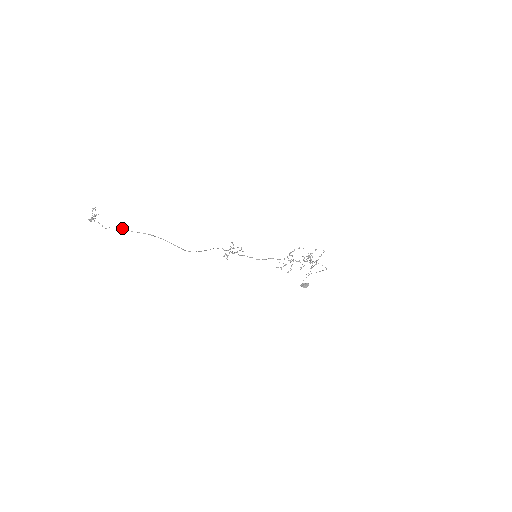
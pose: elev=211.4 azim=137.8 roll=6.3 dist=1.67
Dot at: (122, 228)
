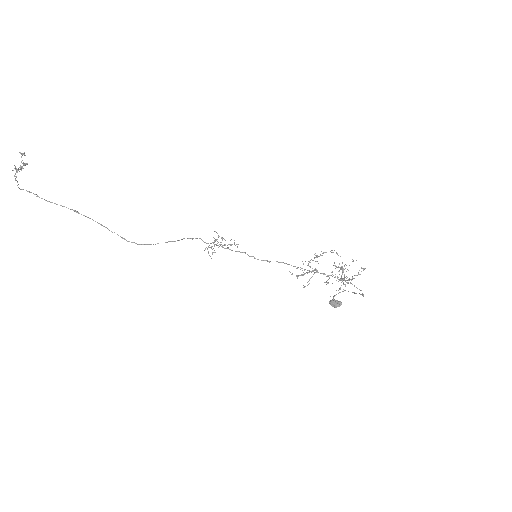
Dot at: (35, 194)
